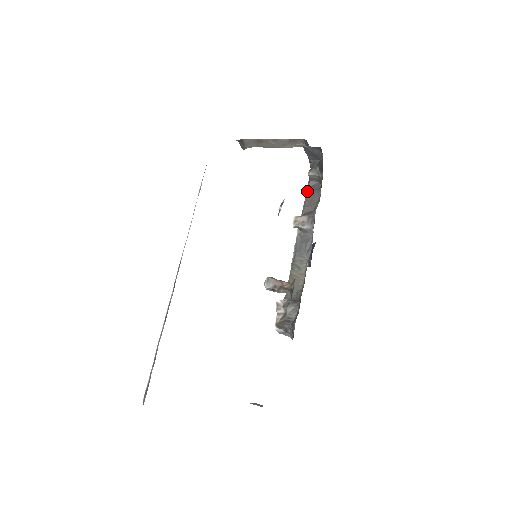
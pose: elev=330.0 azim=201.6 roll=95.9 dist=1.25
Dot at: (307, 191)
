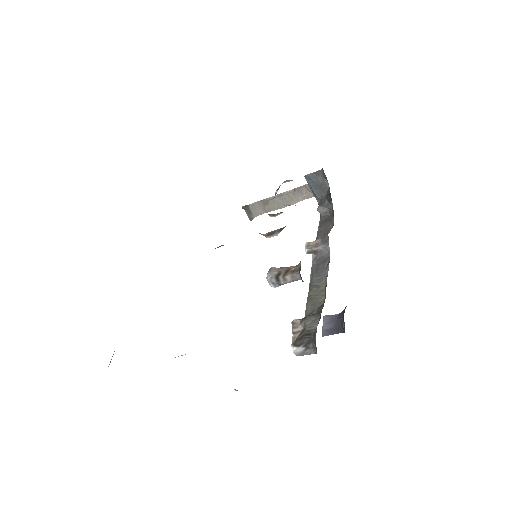
Dot at: (319, 225)
